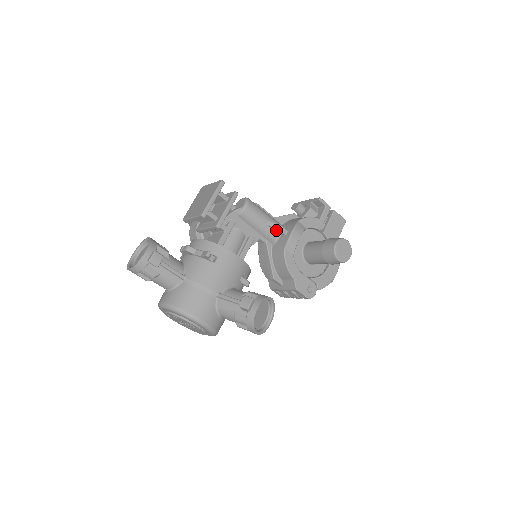
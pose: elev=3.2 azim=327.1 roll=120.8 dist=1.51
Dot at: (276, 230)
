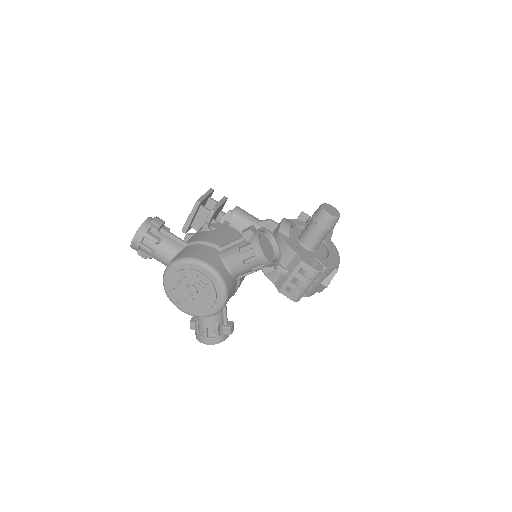
Dot at: (268, 225)
